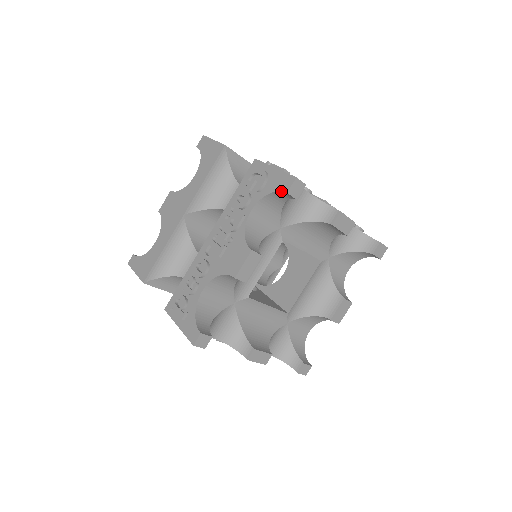
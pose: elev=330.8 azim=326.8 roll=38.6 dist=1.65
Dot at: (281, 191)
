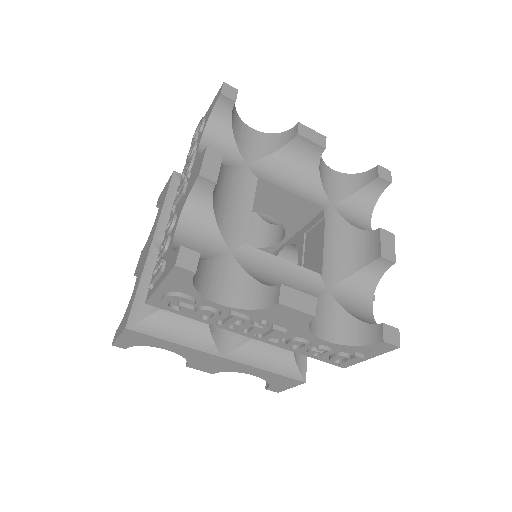
Dot at: (372, 169)
